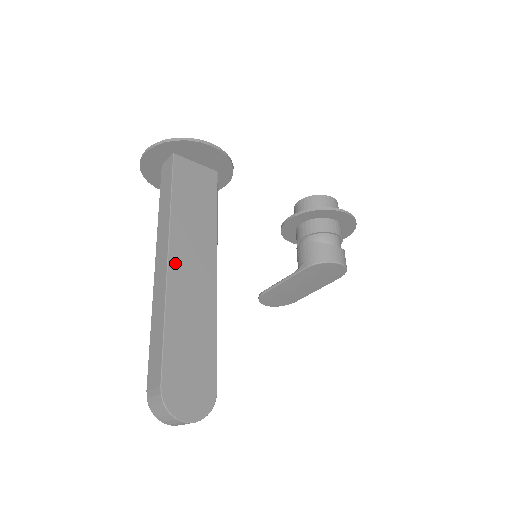
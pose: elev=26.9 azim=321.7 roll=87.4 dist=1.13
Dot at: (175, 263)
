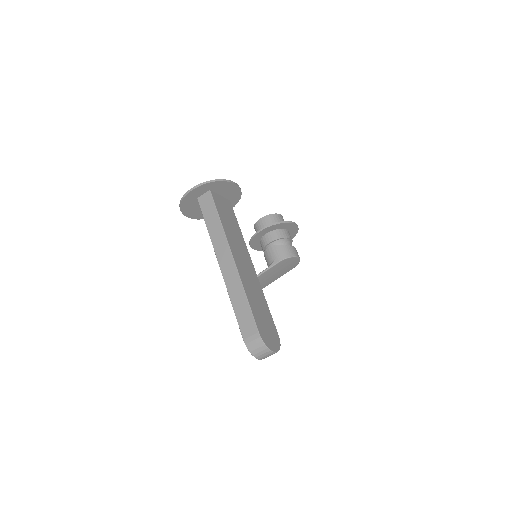
Dot at: (237, 260)
